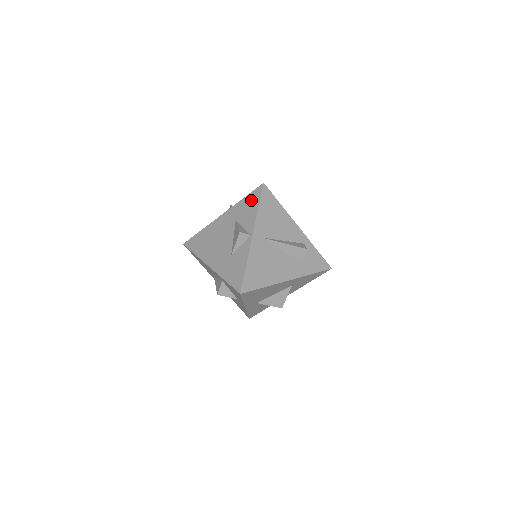
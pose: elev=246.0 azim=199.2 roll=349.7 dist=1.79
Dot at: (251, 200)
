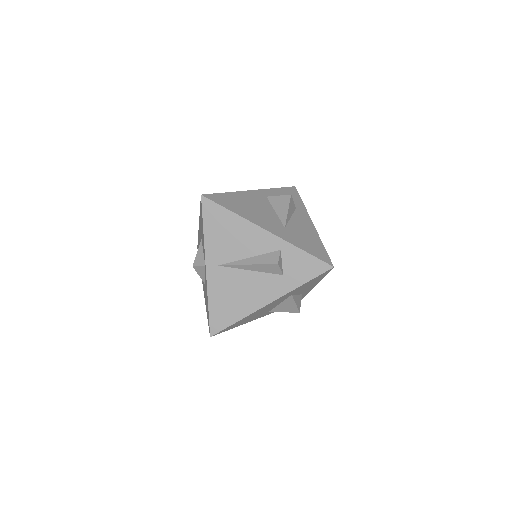
Dot at: (201, 216)
